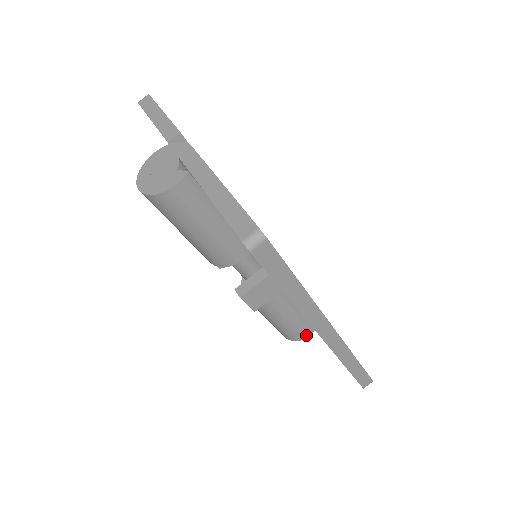
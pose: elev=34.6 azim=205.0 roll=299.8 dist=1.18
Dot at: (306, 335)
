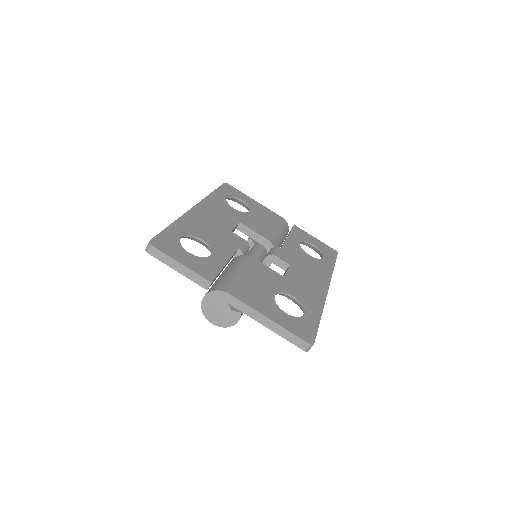
Dot at: occluded
